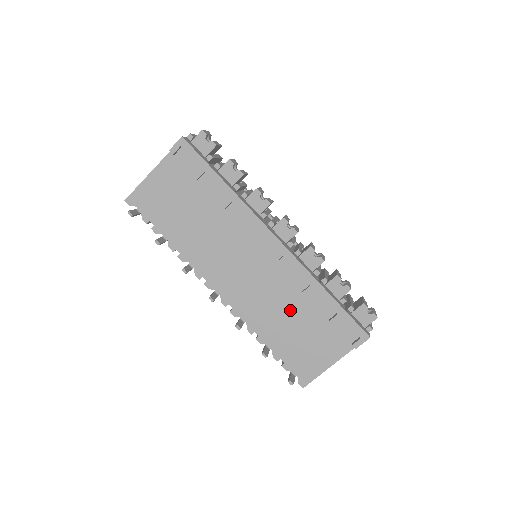
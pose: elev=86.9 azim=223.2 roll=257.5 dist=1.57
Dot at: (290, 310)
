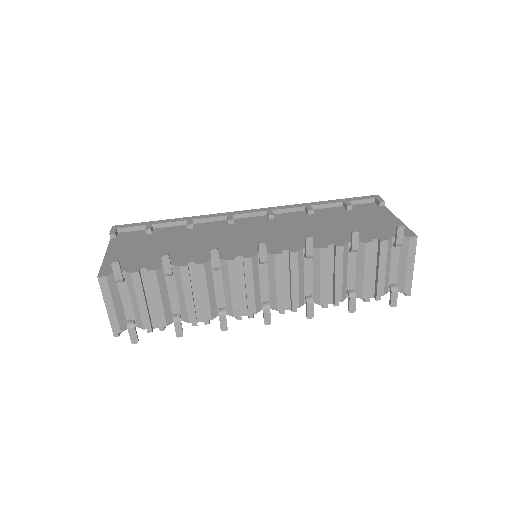
Dot at: (321, 223)
